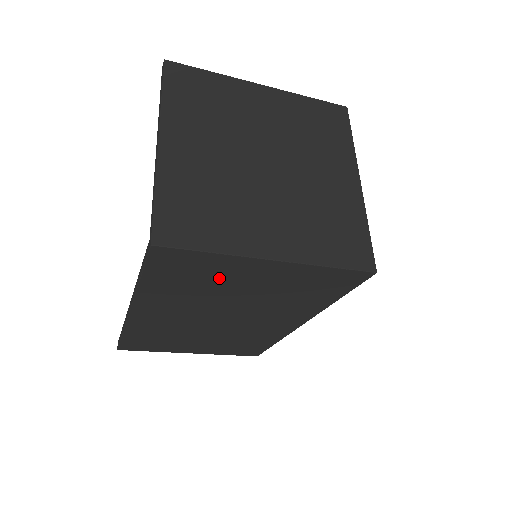
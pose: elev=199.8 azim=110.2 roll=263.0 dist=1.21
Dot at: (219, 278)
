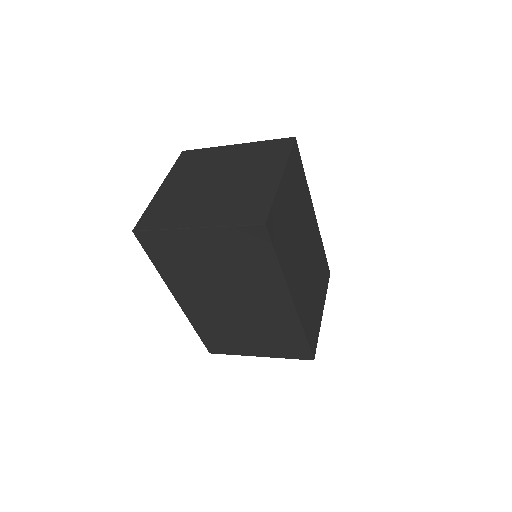
Dot at: (186, 253)
